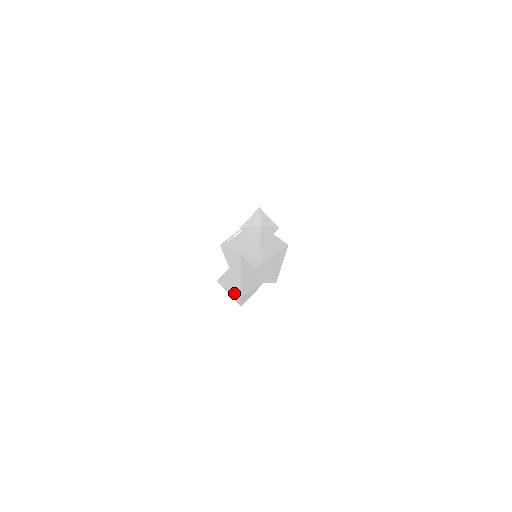
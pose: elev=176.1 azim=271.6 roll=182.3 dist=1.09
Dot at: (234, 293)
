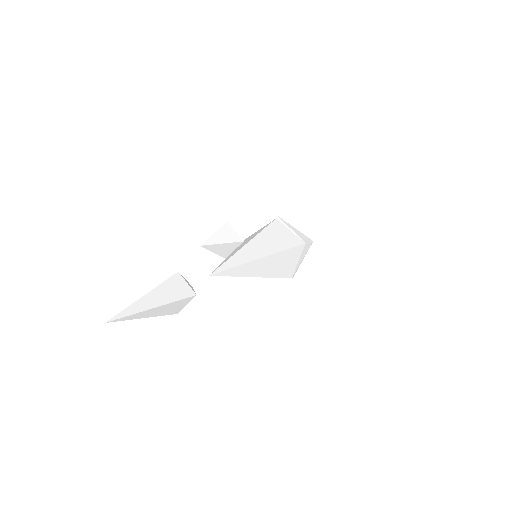
Dot at: (118, 314)
